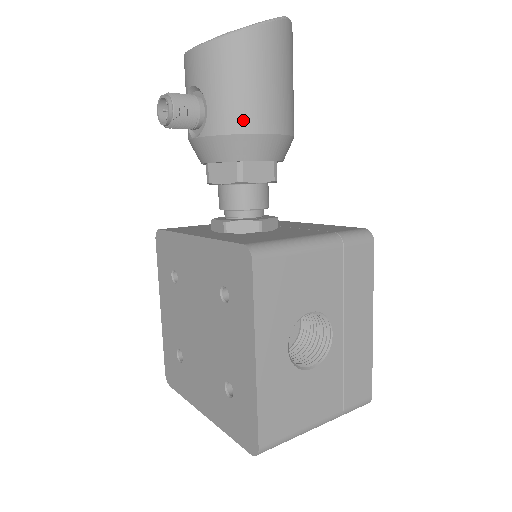
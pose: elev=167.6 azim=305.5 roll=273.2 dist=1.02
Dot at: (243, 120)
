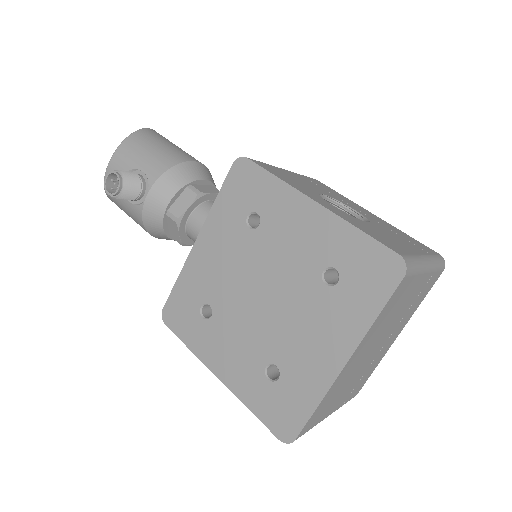
Dot at: (172, 159)
